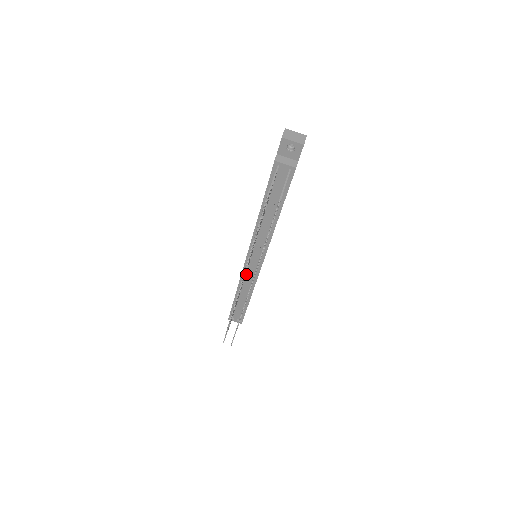
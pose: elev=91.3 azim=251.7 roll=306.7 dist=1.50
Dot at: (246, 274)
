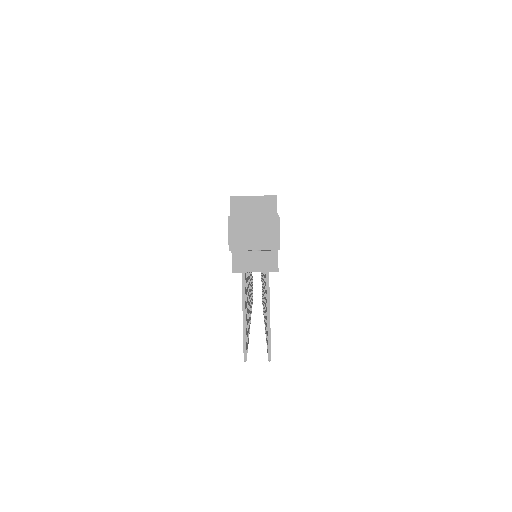
Dot at: occluded
